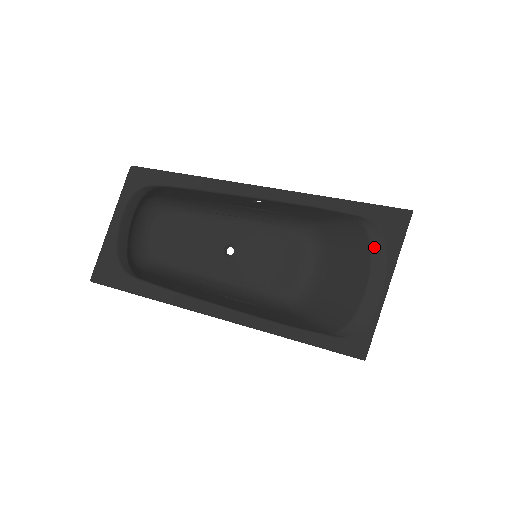
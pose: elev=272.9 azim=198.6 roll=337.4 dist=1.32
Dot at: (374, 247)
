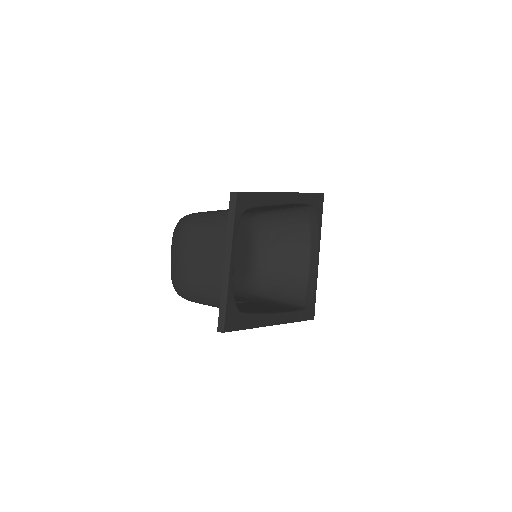
Dot at: (312, 228)
